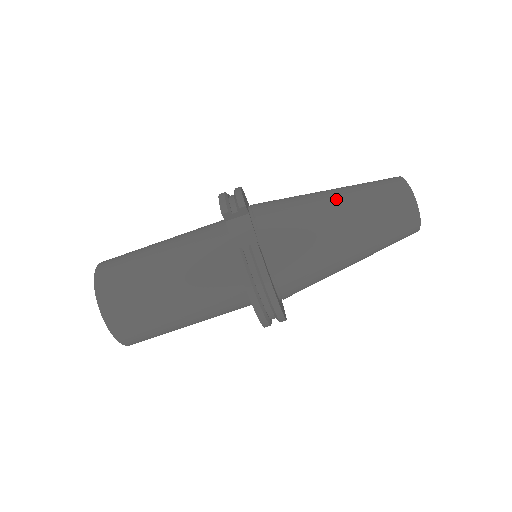
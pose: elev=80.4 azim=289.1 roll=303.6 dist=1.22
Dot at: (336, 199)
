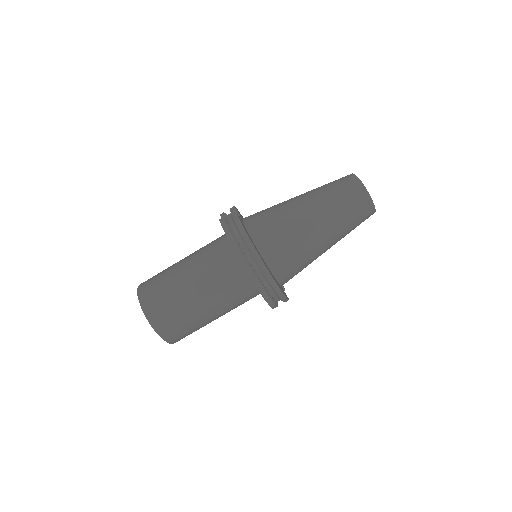
Dot at: occluded
